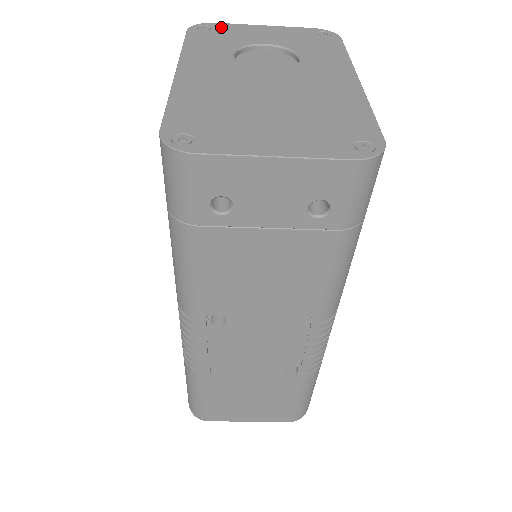
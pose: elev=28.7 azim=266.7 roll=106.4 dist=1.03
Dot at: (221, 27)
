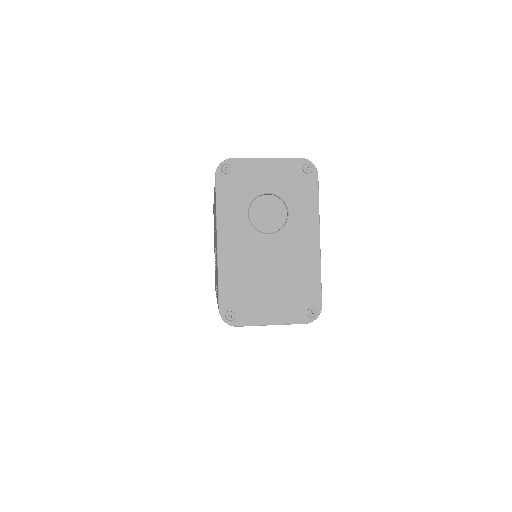
Dot at: (237, 167)
